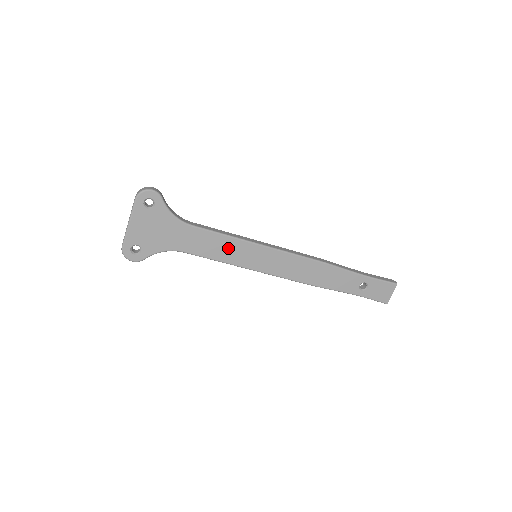
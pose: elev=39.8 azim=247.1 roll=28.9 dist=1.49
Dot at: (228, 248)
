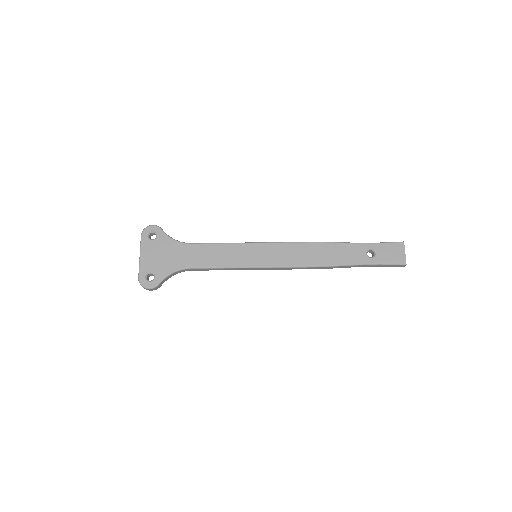
Dot at: (227, 253)
